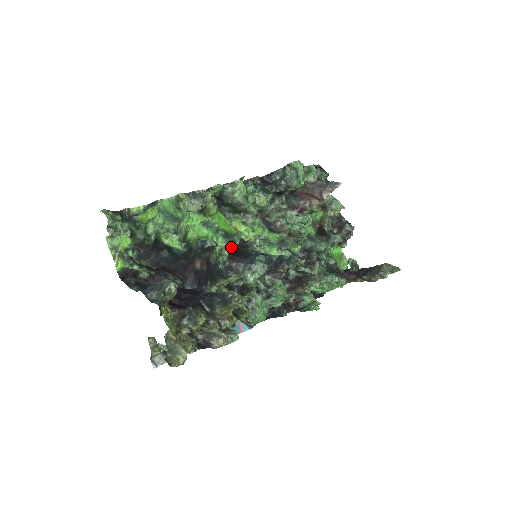
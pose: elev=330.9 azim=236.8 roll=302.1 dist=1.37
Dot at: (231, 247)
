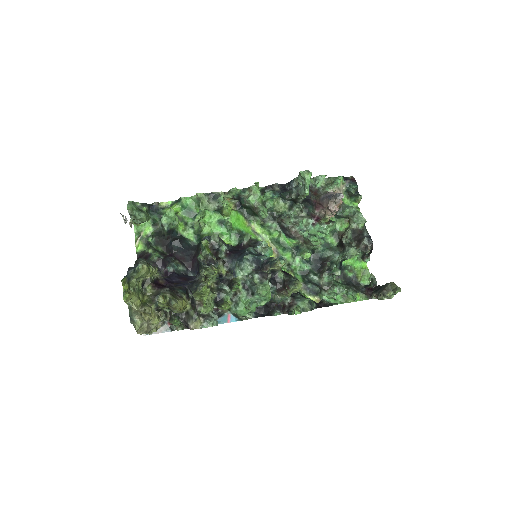
Dot at: (239, 245)
